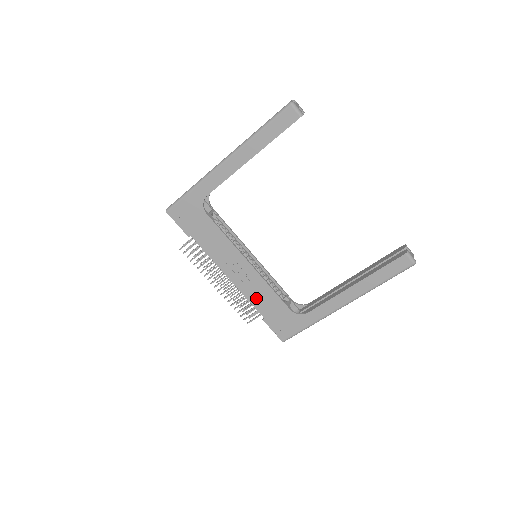
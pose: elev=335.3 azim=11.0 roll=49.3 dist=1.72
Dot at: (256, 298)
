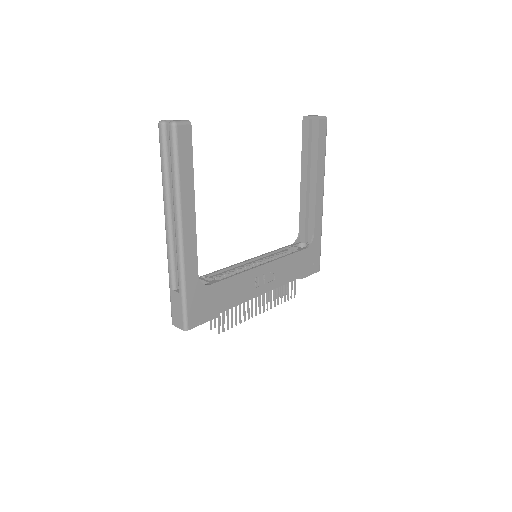
Dot at: (287, 276)
